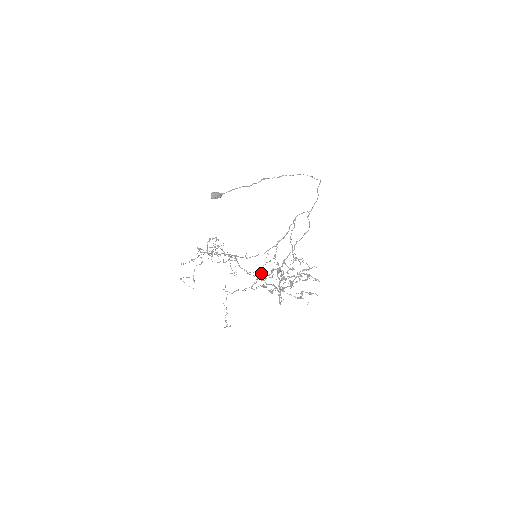
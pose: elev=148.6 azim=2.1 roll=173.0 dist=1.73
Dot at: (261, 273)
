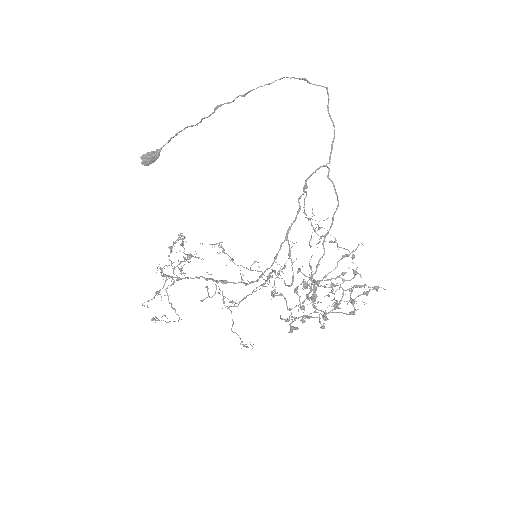
Dot at: (272, 271)
